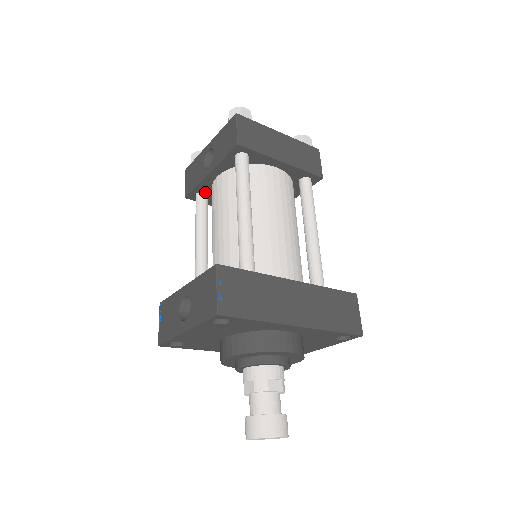
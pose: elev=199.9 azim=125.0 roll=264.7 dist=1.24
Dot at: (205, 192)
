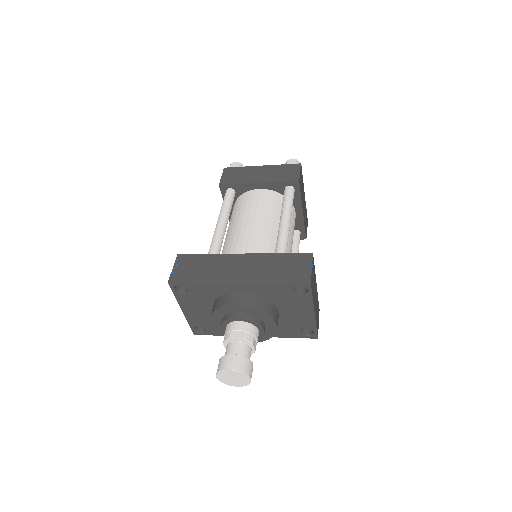
Dot at: occluded
